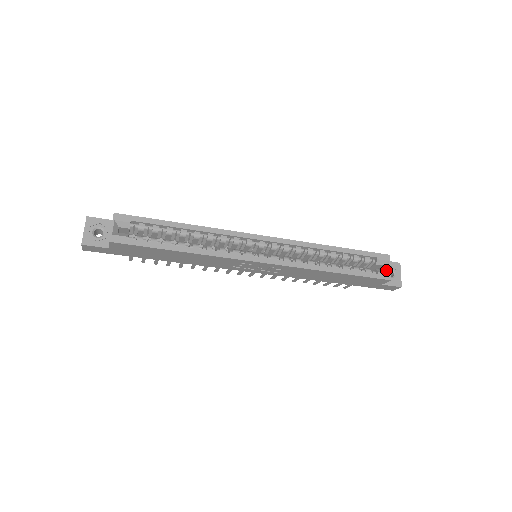
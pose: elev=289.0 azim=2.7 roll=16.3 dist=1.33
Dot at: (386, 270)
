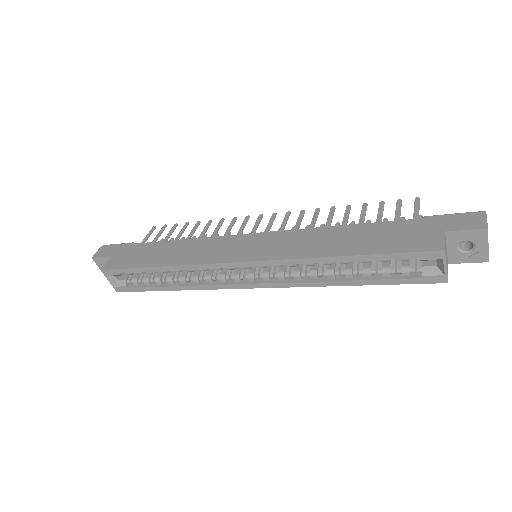
Dot at: (440, 268)
